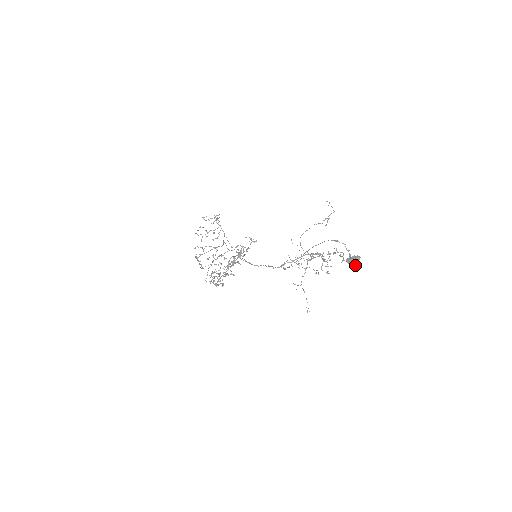
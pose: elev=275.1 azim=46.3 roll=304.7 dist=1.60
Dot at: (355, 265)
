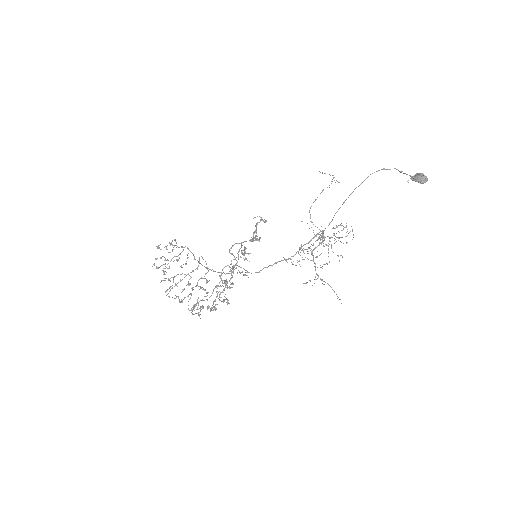
Dot at: (425, 180)
